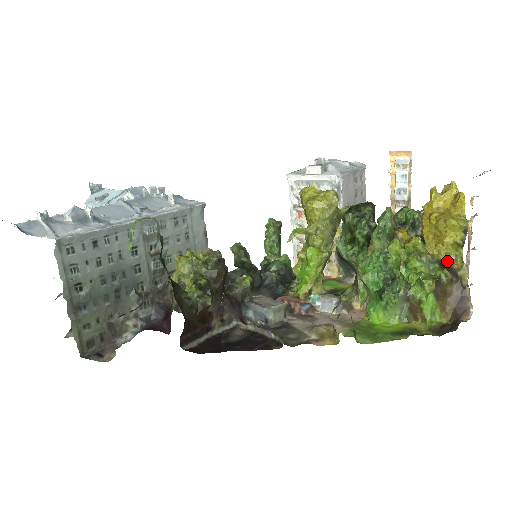
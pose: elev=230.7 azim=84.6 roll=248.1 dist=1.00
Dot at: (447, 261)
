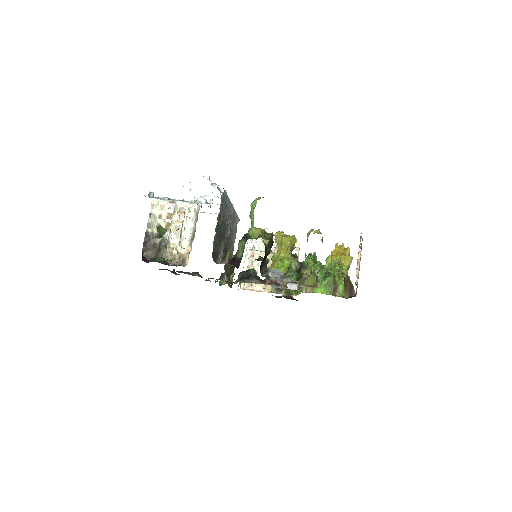
Dot at: occluded
